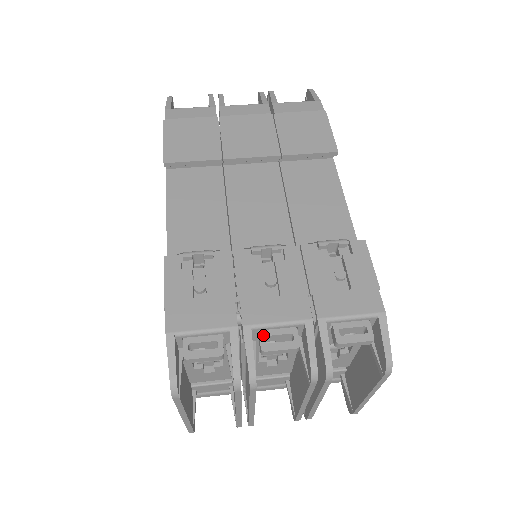
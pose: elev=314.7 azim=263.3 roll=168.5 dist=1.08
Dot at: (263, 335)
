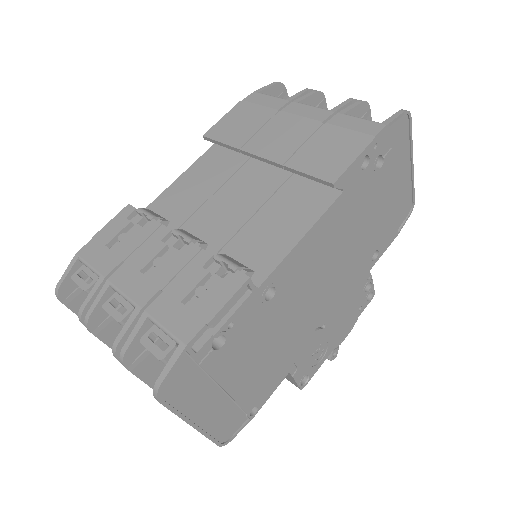
Dot at: (114, 296)
